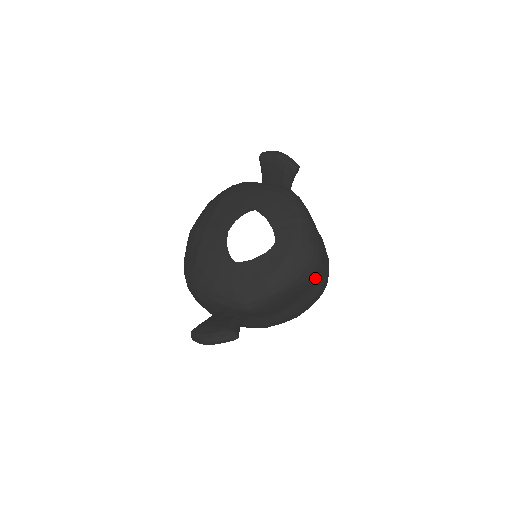
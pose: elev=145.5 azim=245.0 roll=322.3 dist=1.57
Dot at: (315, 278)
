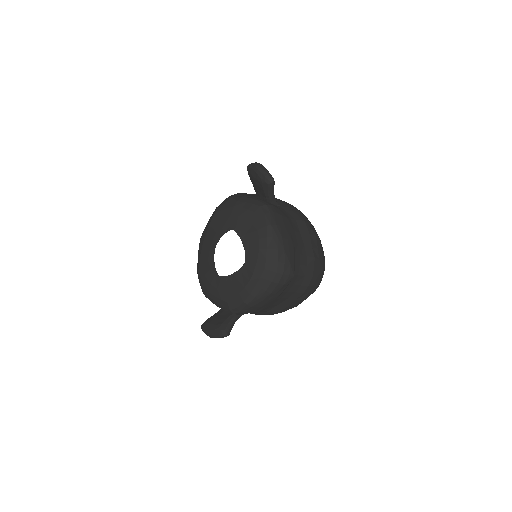
Dot at: (292, 283)
